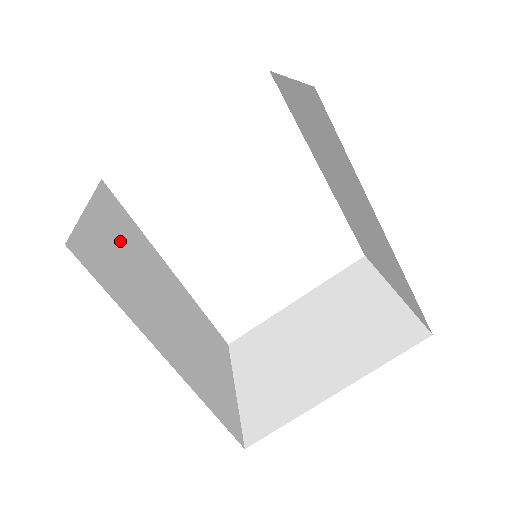
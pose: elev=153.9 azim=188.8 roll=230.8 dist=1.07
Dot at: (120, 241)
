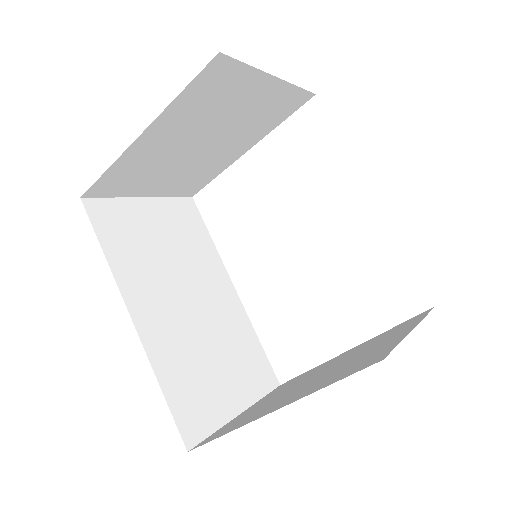
Dot at: (166, 232)
